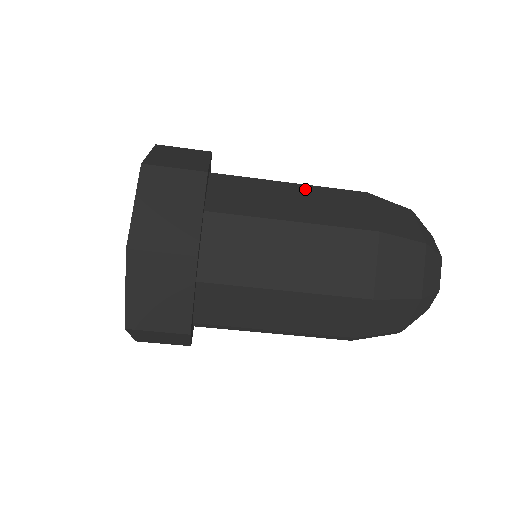
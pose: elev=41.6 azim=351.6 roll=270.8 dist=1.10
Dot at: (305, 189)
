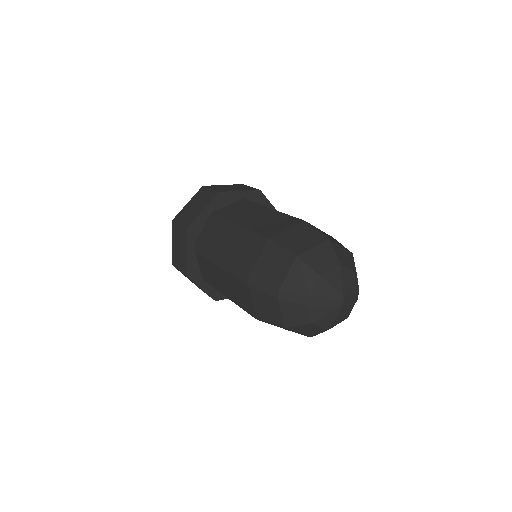
Dot at: occluded
